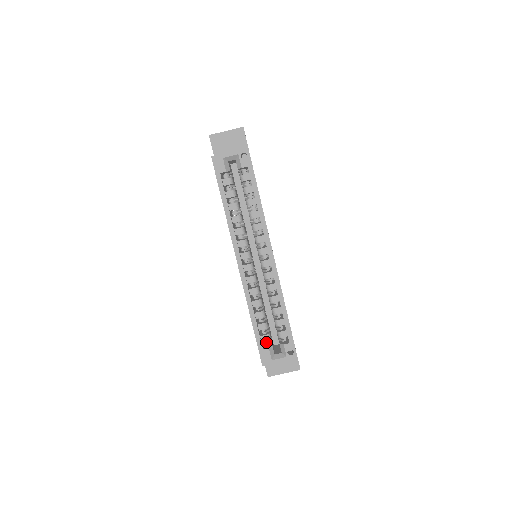
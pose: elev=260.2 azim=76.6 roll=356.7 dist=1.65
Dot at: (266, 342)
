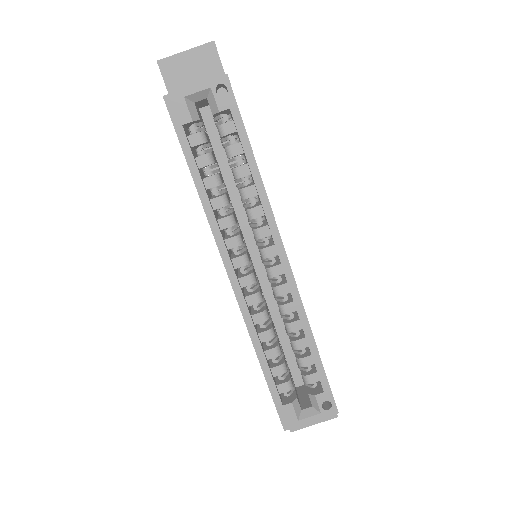
Dot at: (286, 392)
